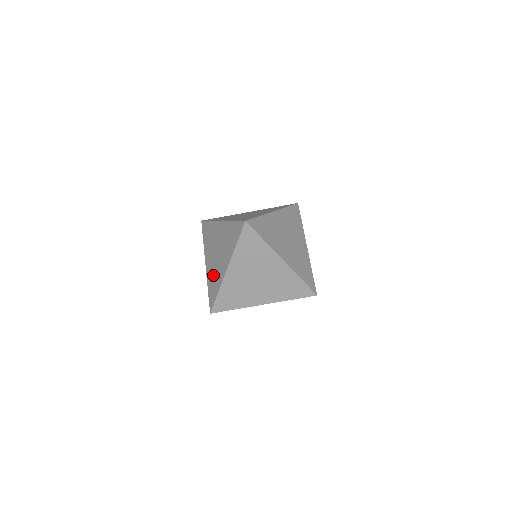
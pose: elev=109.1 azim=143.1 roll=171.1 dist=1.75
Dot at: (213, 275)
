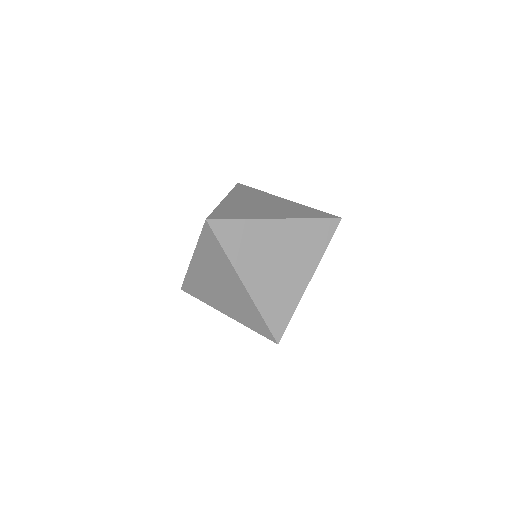
Dot at: (240, 310)
